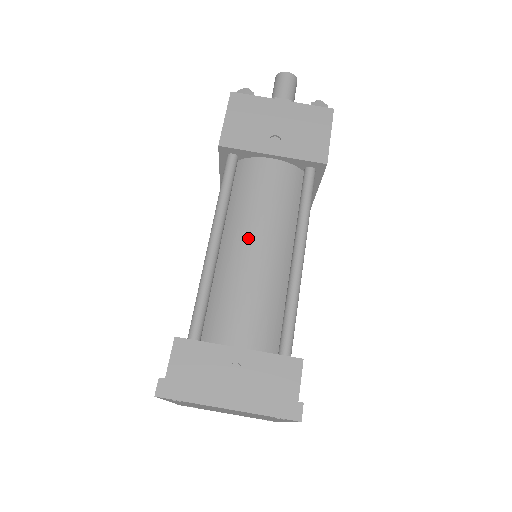
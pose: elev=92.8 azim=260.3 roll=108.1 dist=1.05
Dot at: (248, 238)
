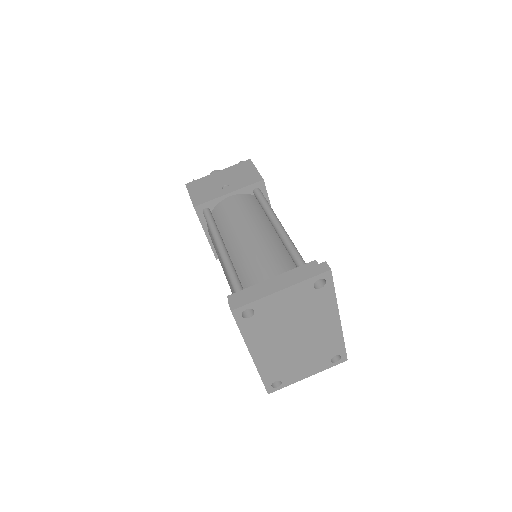
Dot at: (241, 234)
